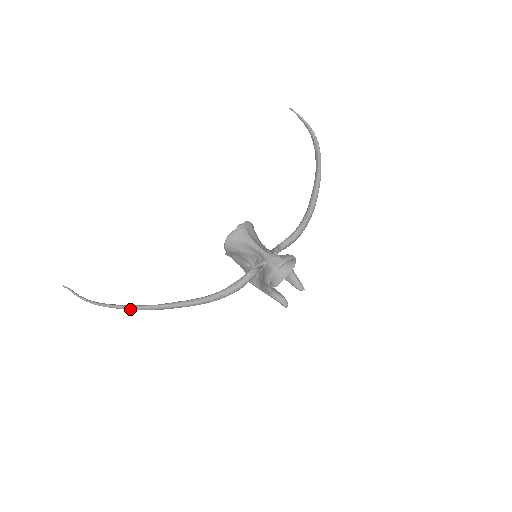
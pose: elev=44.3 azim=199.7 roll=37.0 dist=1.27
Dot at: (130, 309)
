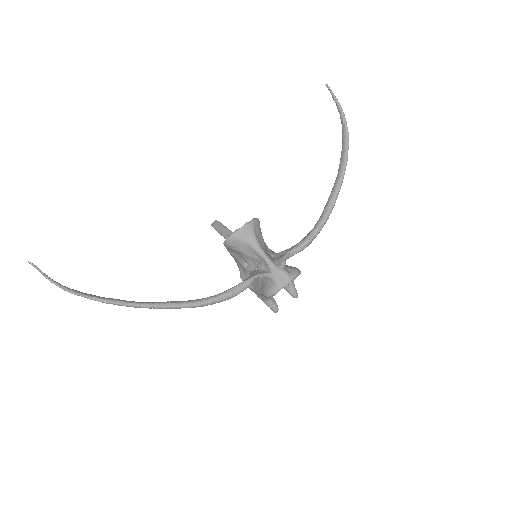
Dot at: (109, 303)
